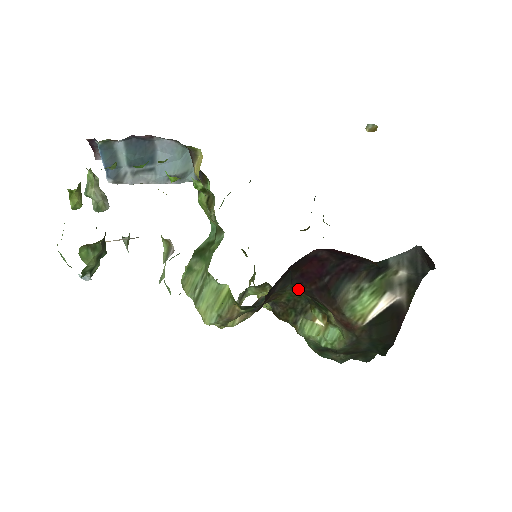
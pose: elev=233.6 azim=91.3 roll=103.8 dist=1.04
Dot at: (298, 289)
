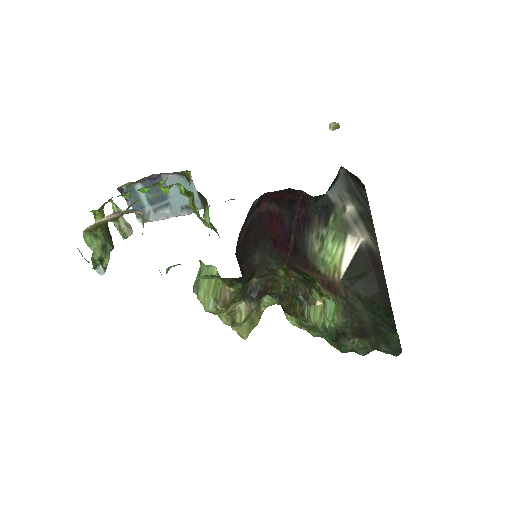
Dot at: (283, 265)
